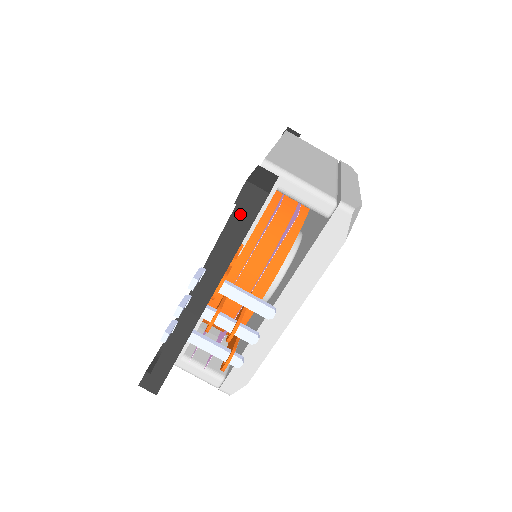
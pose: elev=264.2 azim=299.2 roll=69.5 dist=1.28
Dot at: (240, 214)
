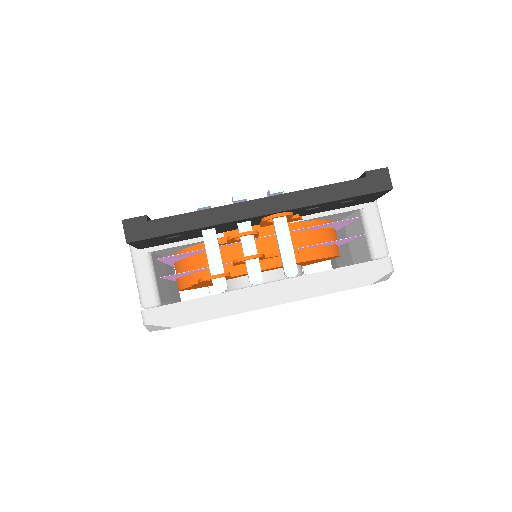
Dot at: (361, 181)
